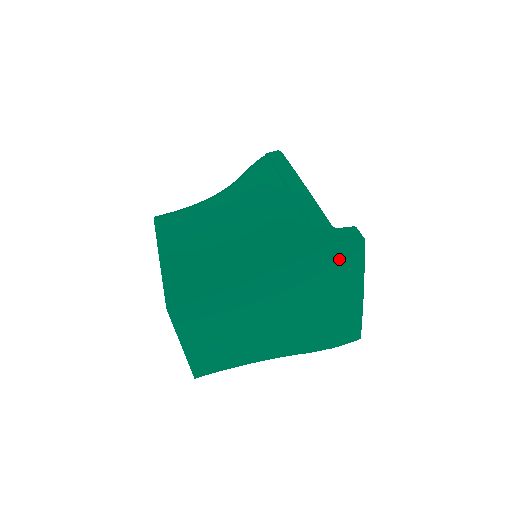
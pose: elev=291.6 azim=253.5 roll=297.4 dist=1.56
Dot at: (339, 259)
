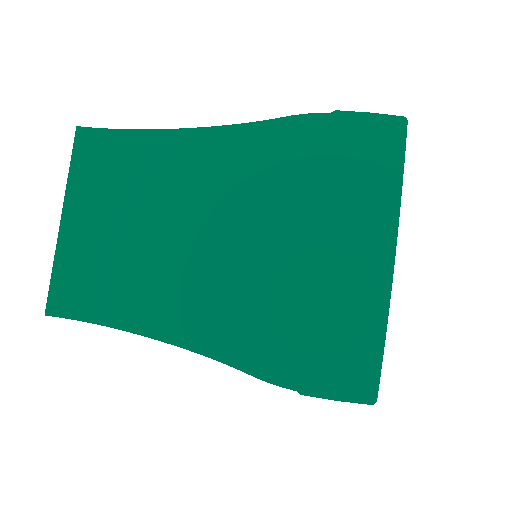
Dot at: (356, 147)
